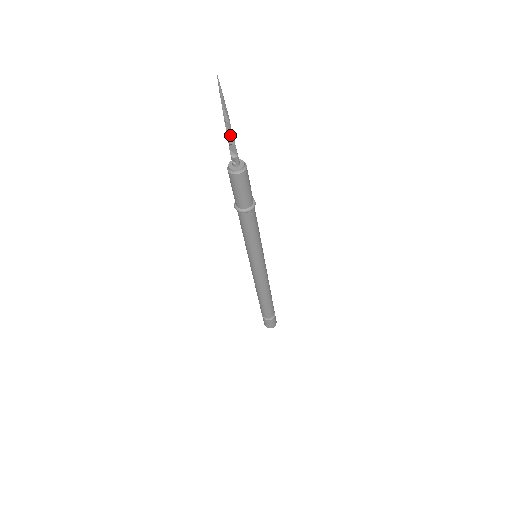
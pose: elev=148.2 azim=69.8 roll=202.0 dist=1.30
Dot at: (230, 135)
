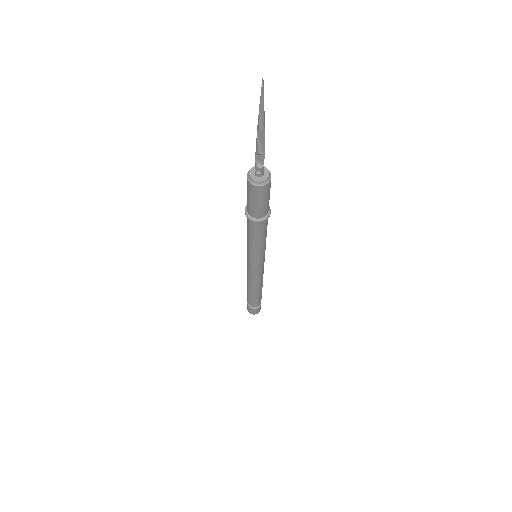
Dot at: (261, 144)
